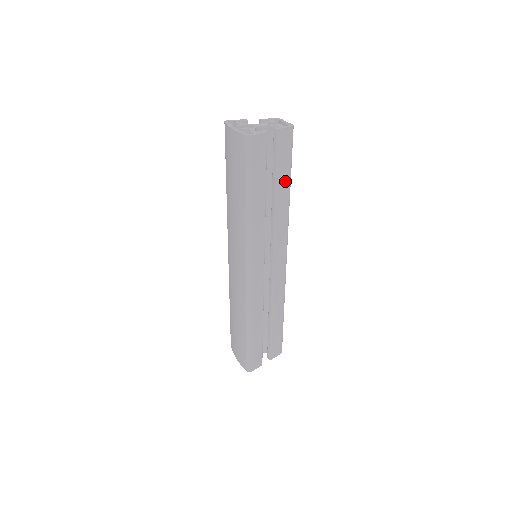
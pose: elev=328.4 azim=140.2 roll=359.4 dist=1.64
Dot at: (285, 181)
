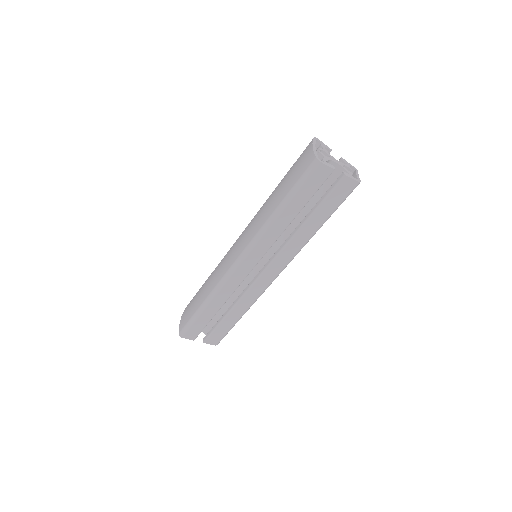
Dot at: (321, 218)
